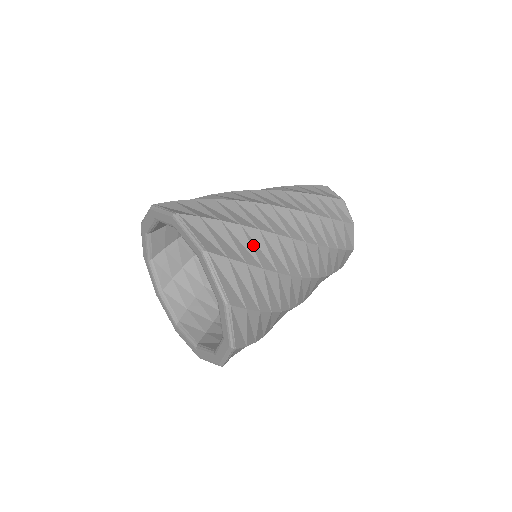
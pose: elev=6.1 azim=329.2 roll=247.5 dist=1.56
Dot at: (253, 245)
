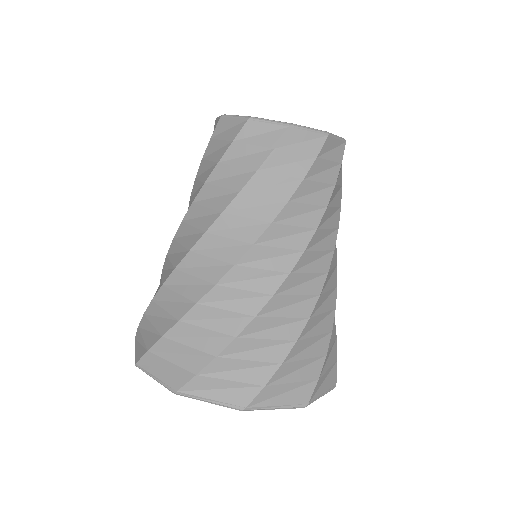
Dot at: (314, 333)
